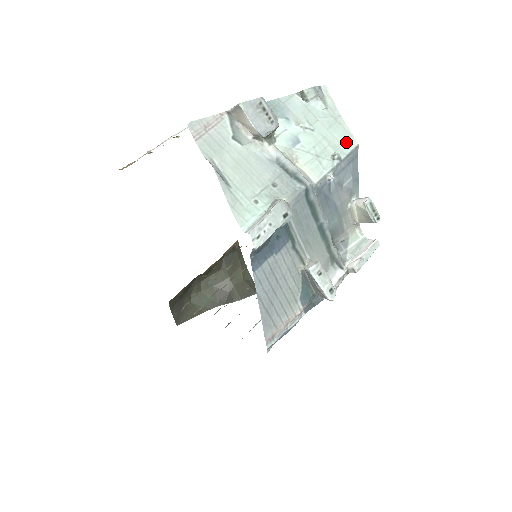
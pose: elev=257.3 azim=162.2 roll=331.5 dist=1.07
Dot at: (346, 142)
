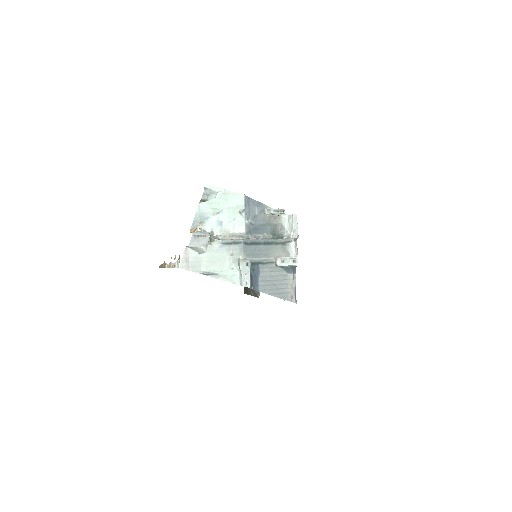
Dot at: (239, 199)
